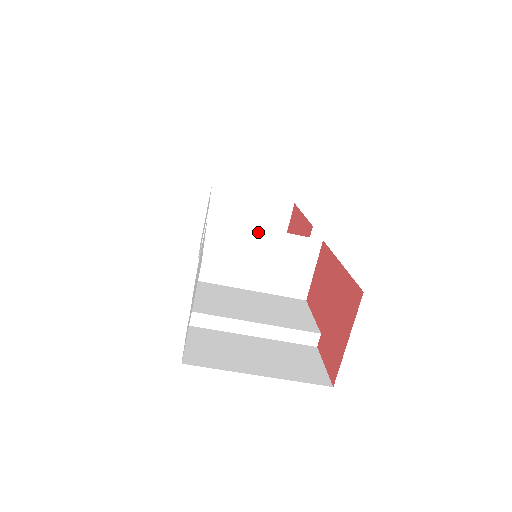
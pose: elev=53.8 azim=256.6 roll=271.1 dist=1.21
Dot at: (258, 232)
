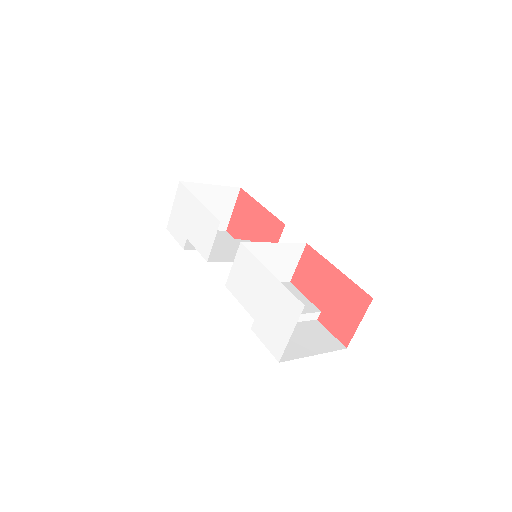
Dot at: (270, 246)
